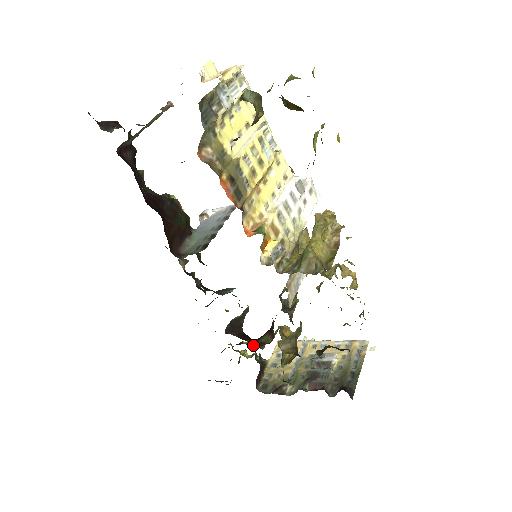
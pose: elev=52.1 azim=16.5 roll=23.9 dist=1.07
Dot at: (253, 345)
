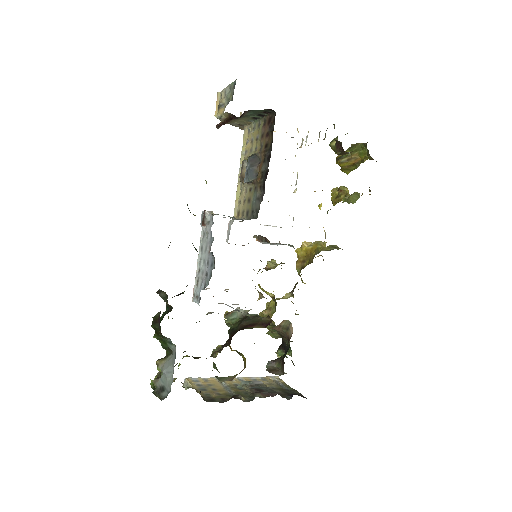
Dot at: (197, 357)
